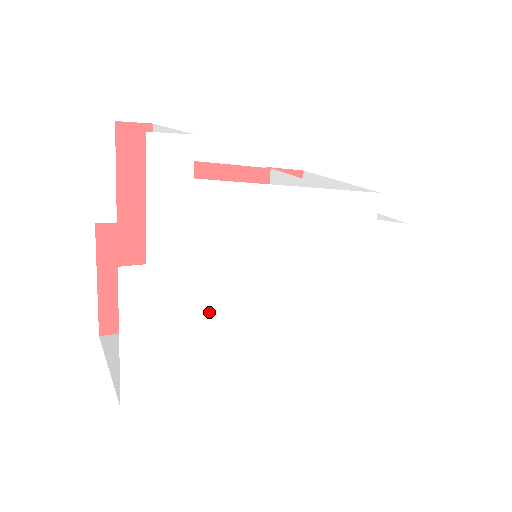
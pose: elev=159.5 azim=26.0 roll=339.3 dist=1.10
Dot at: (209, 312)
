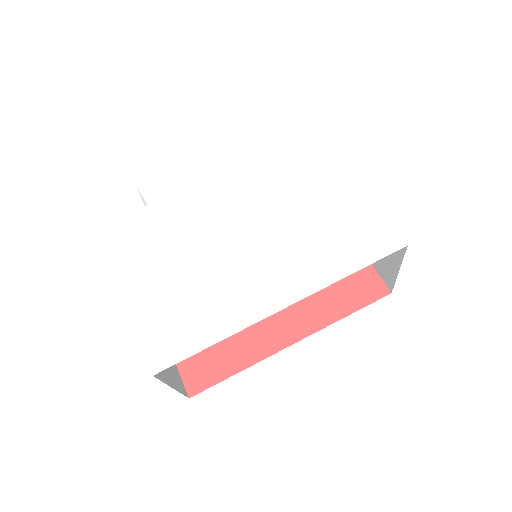
Dot at: (194, 277)
